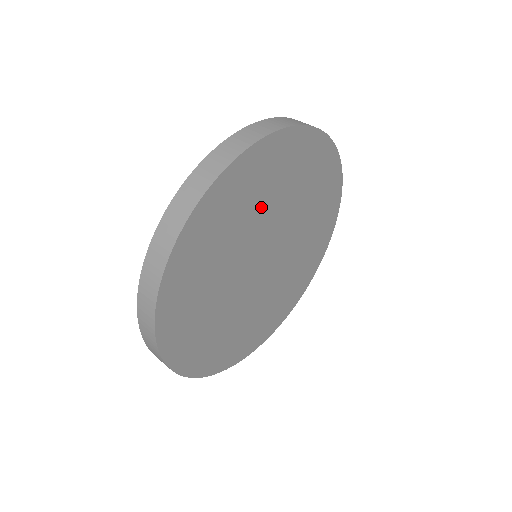
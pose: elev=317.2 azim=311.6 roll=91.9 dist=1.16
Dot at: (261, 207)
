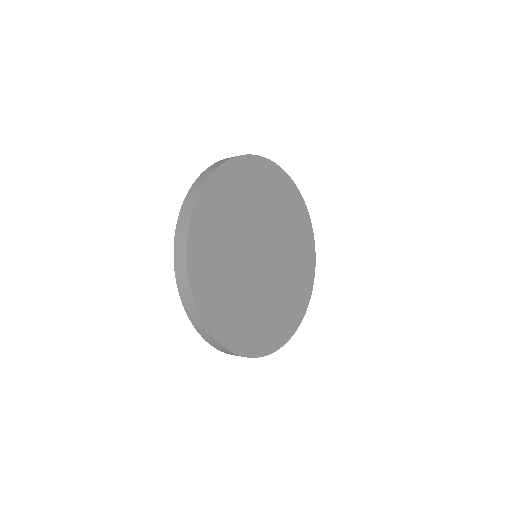
Dot at: (247, 208)
